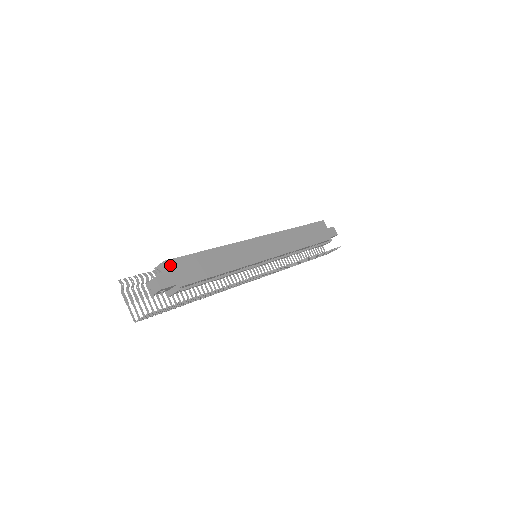
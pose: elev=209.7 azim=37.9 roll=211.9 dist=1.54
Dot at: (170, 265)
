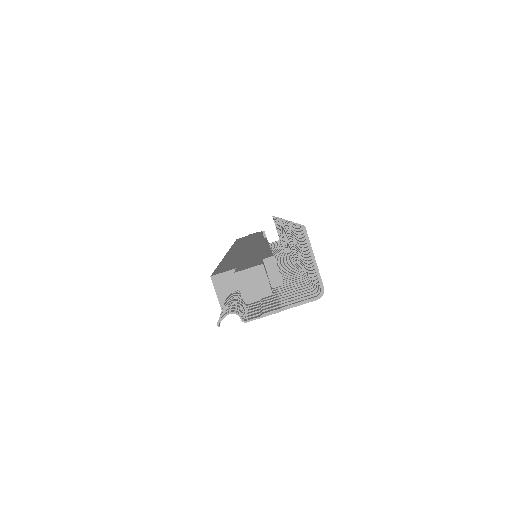
Dot at: (222, 272)
